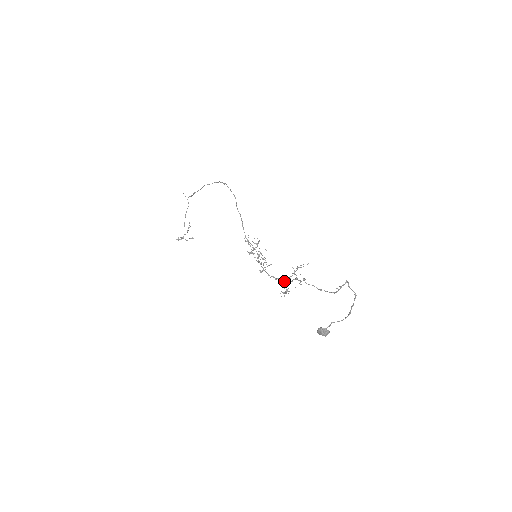
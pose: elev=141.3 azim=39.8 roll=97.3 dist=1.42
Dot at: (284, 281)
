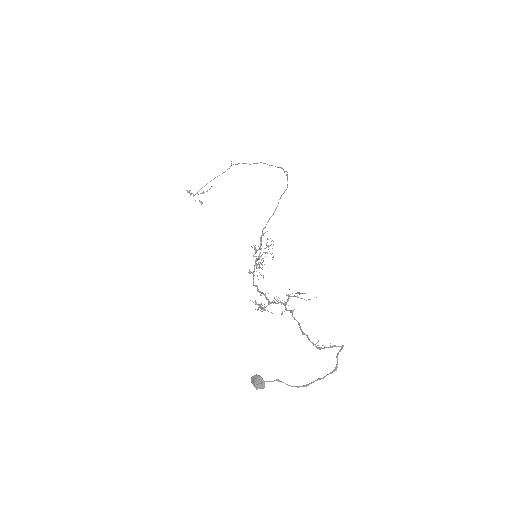
Dot at: (267, 298)
